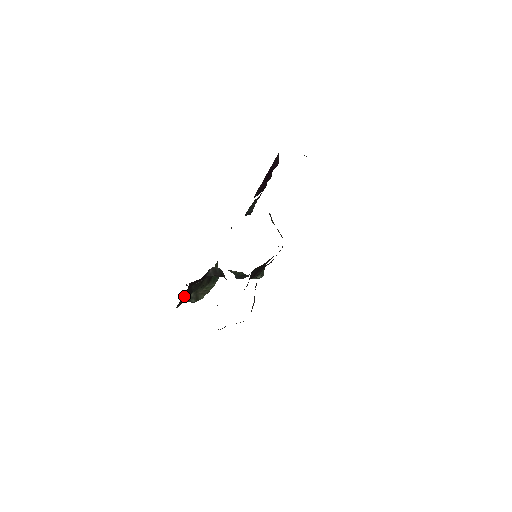
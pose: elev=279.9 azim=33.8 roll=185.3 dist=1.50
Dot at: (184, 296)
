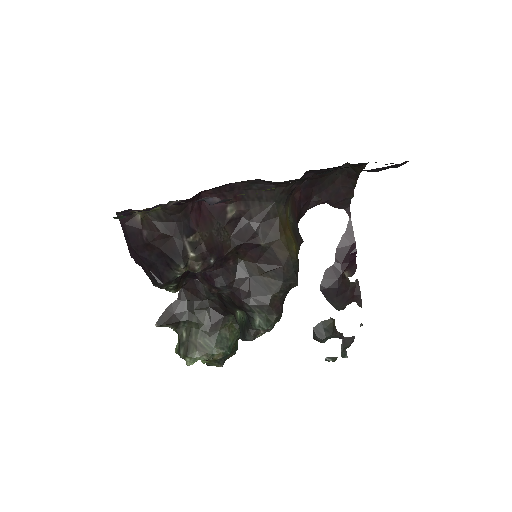
Dot at: (171, 308)
